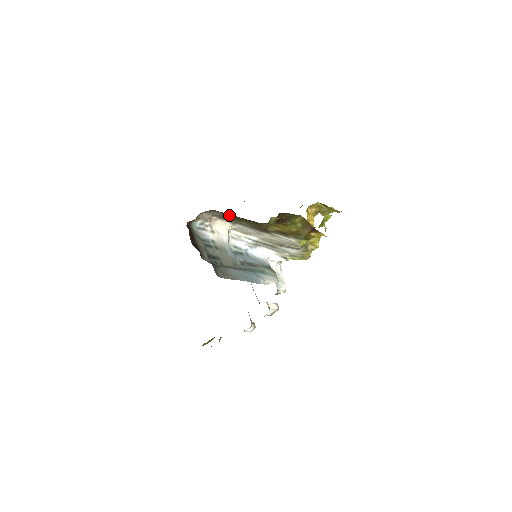
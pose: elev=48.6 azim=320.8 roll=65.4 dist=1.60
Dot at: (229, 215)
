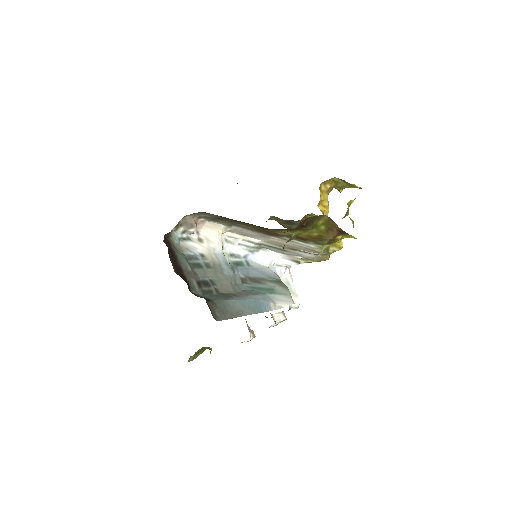
Dot at: (223, 217)
